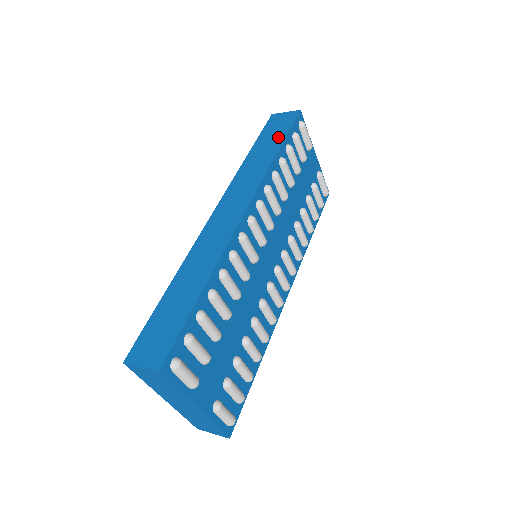
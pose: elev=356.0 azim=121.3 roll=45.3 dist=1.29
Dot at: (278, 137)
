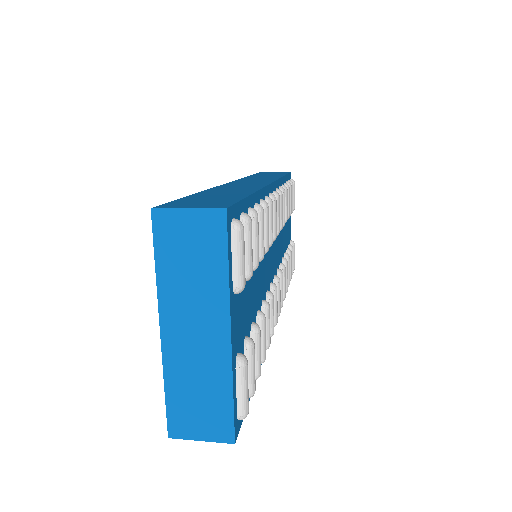
Dot at: (278, 174)
